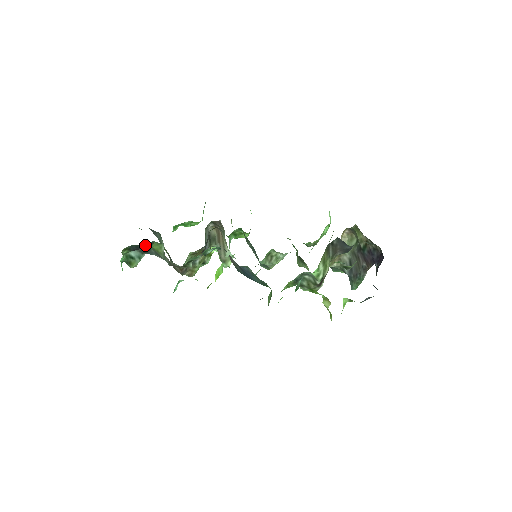
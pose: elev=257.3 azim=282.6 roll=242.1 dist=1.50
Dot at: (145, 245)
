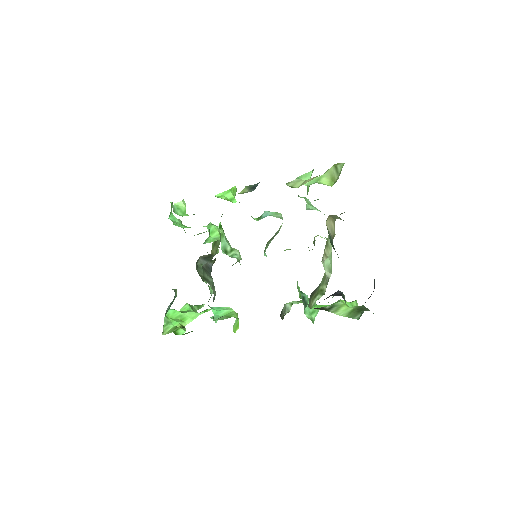
Dot at: occluded
